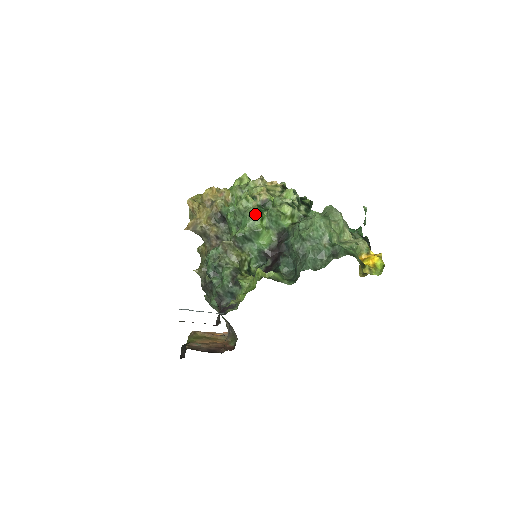
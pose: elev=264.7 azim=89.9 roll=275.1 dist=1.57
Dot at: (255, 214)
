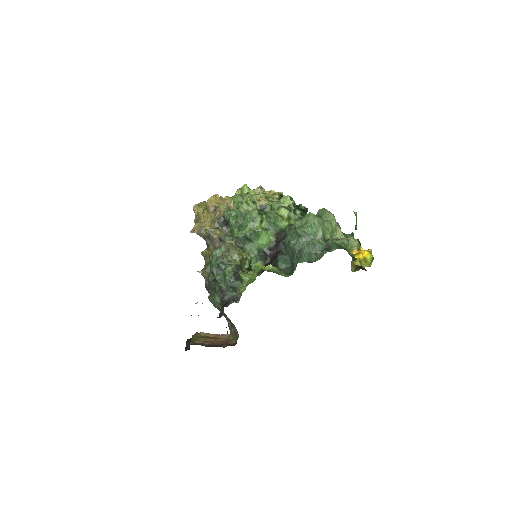
Dot at: (255, 216)
